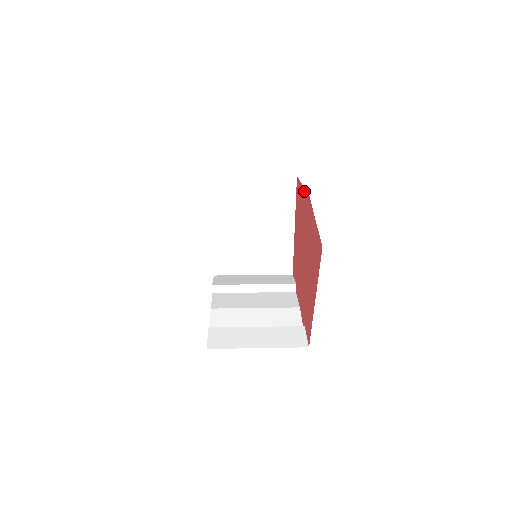
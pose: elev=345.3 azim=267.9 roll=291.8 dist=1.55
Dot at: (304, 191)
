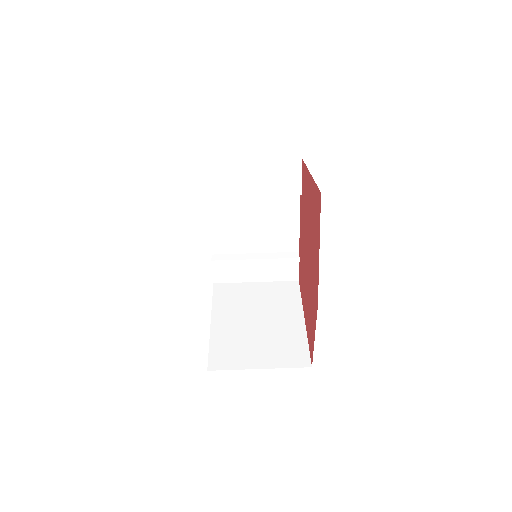
Dot at: (318, 269)
